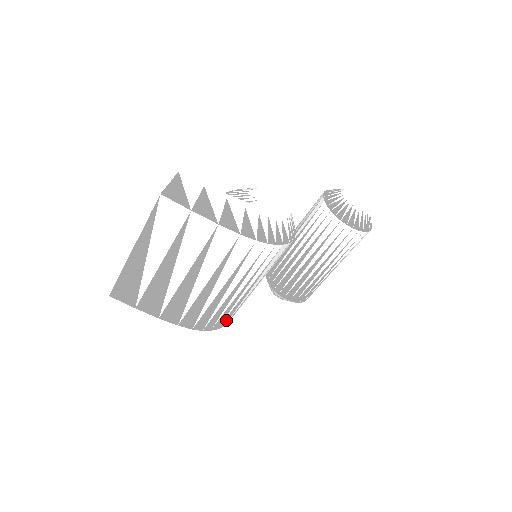
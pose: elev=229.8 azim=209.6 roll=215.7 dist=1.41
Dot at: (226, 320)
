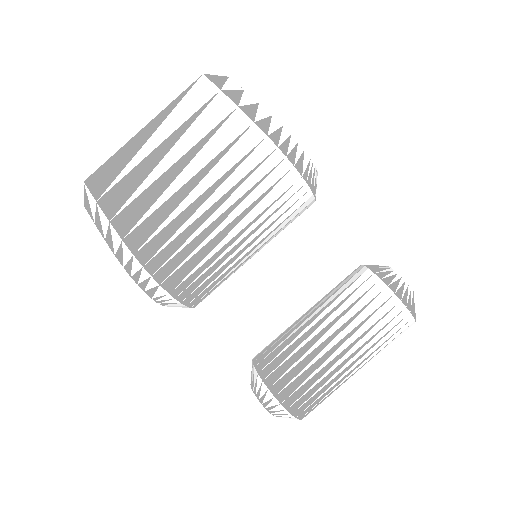
Dot at: (179, 277)
